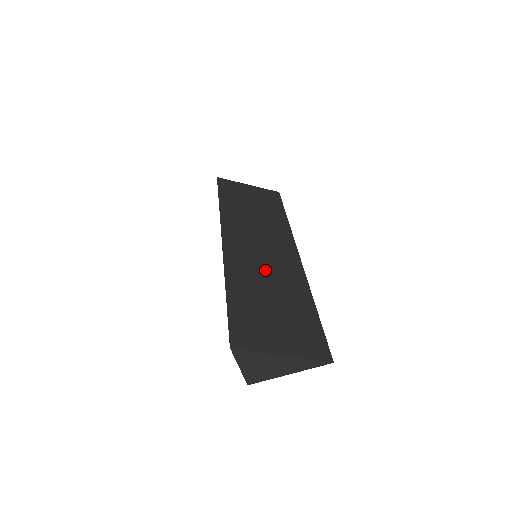
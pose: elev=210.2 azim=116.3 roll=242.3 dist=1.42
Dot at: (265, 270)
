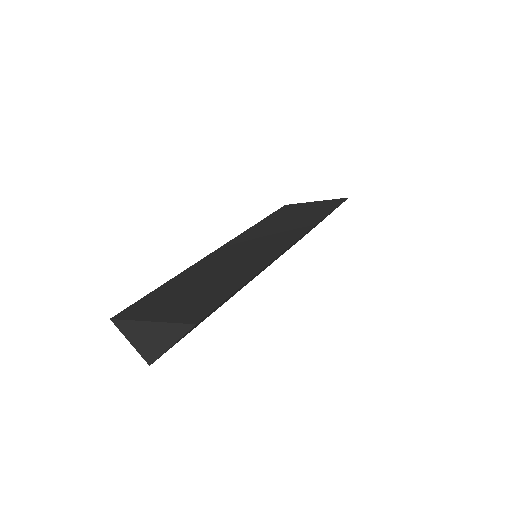
Dot at: (232, 261)
